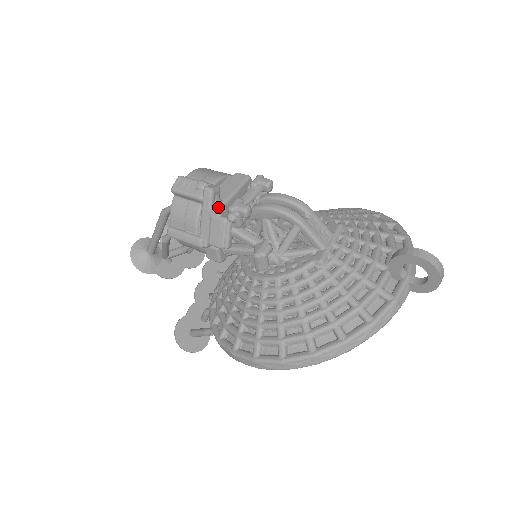
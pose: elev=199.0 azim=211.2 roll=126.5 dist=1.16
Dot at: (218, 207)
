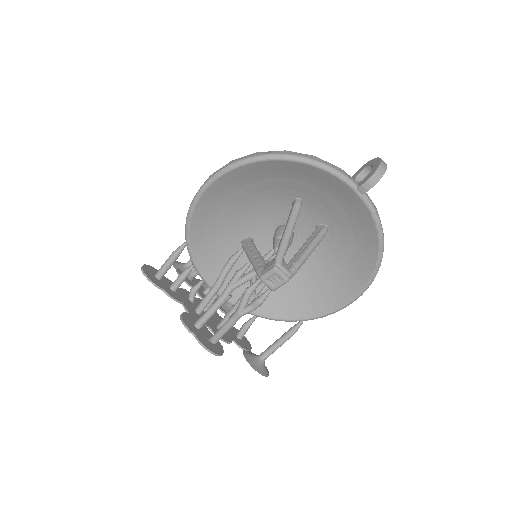
Dot at: occluded
